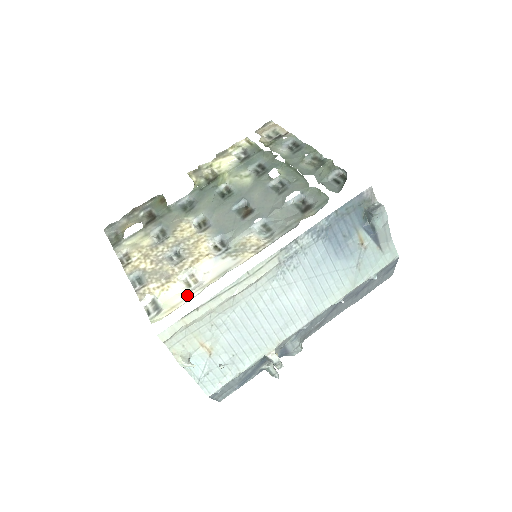
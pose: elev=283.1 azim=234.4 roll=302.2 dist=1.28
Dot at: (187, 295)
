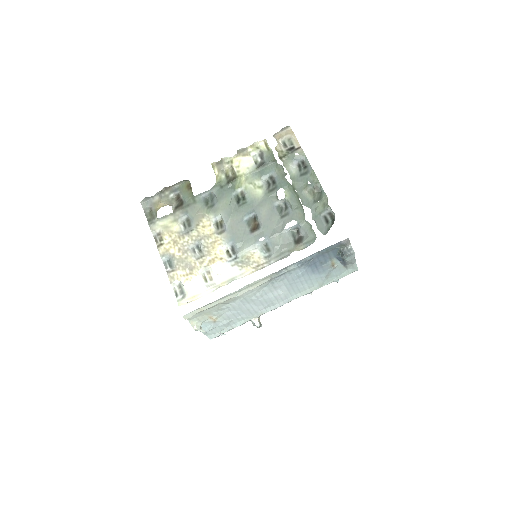
Dot at: (204, 290)
